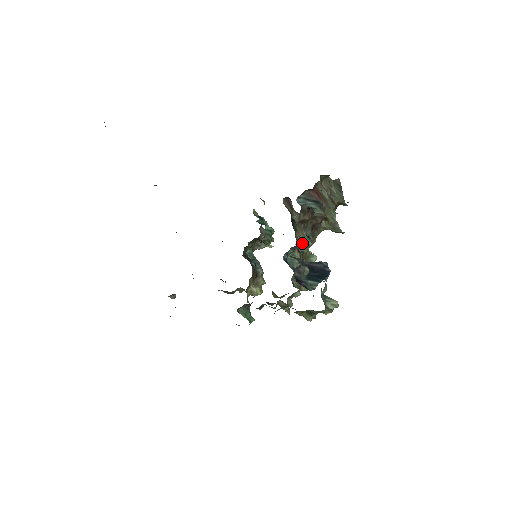
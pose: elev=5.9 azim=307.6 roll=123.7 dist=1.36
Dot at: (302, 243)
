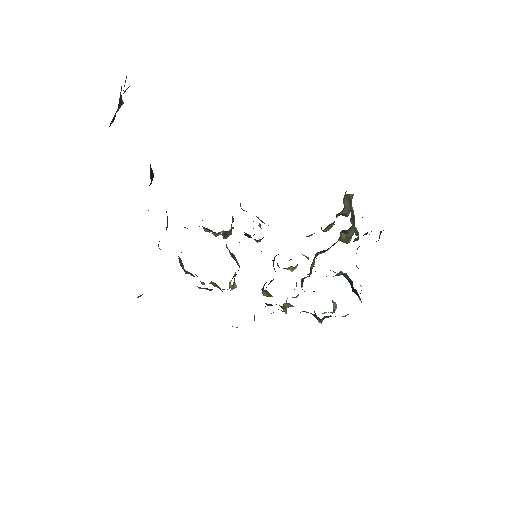
Dot at: occluded
